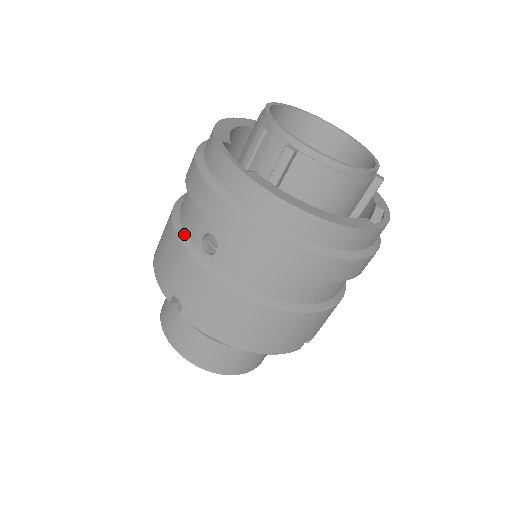
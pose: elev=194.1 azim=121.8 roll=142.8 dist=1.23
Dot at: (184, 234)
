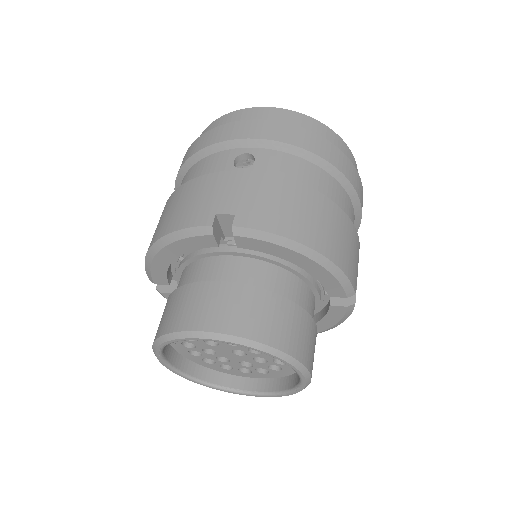
Dot at: occluded
